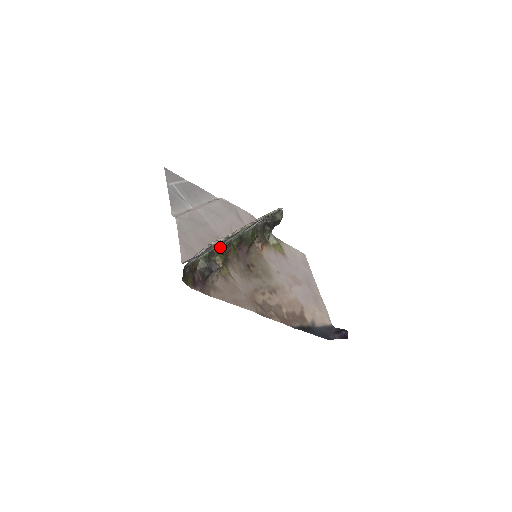
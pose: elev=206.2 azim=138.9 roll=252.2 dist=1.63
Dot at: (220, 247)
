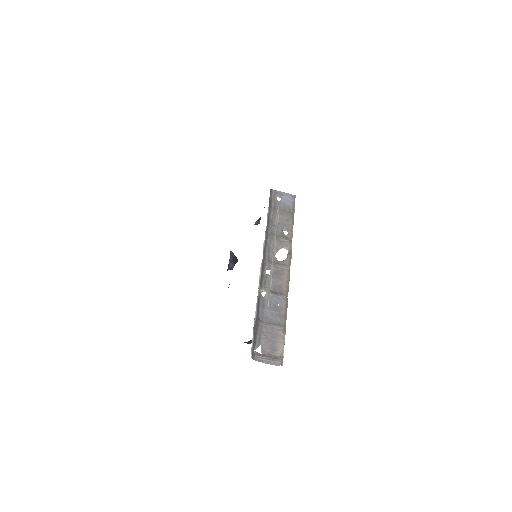
Dot at: (259, 293)
